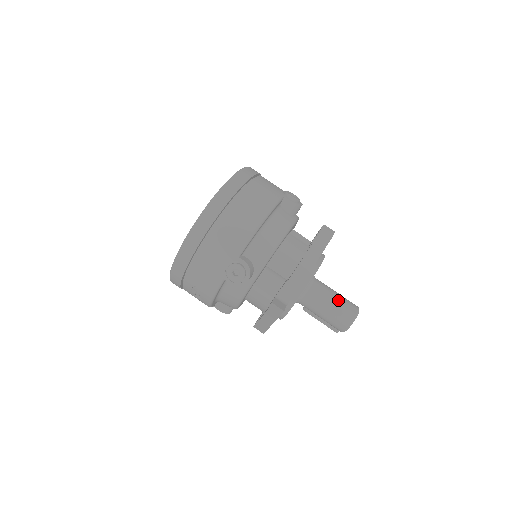
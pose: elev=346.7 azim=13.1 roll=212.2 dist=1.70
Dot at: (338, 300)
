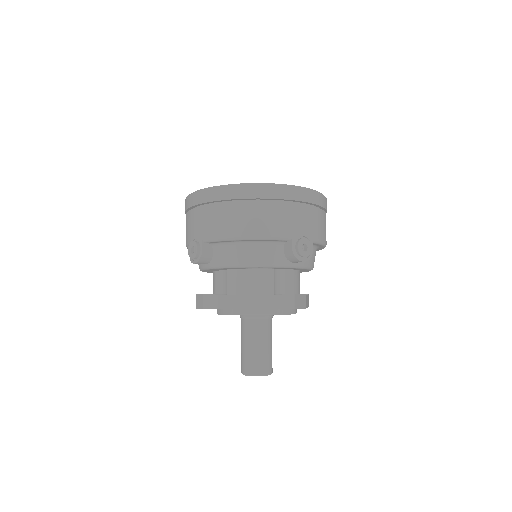
Dot at: (257, 351)
